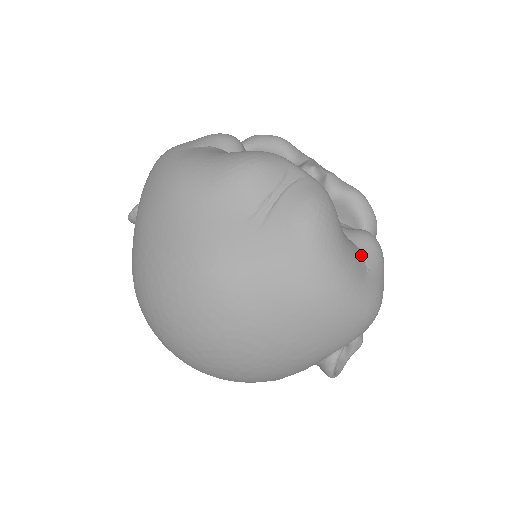
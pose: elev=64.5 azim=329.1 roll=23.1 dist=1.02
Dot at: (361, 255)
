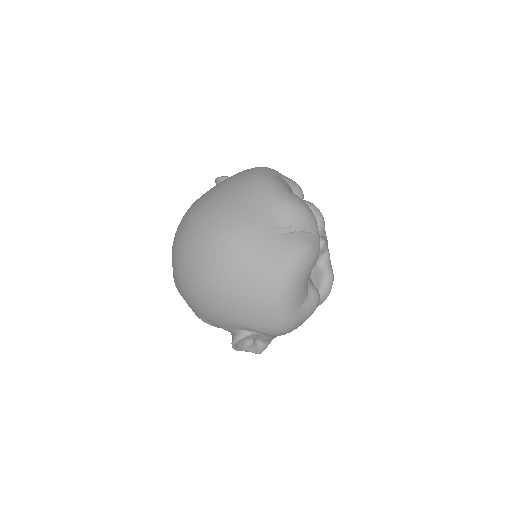
Dot at: (306, 296)
